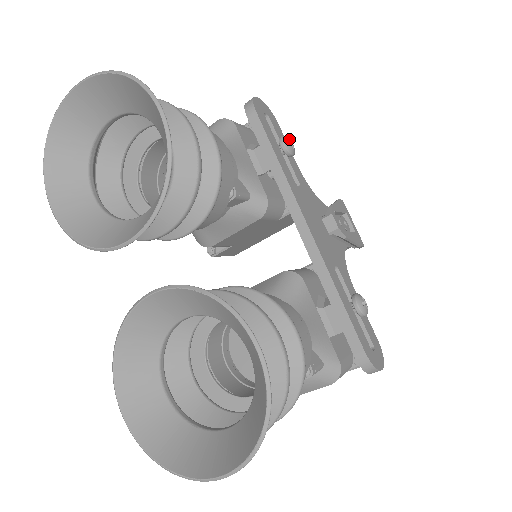
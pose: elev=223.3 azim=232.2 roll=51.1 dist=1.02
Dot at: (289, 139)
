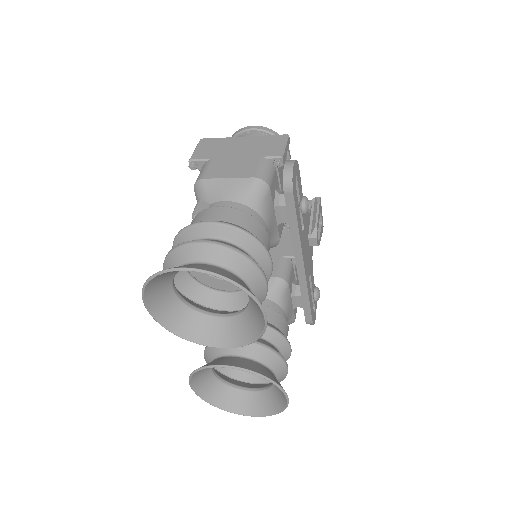
Dot at: (308, 201)
